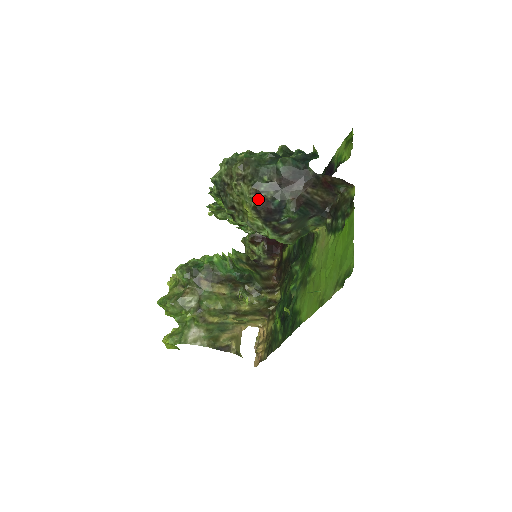
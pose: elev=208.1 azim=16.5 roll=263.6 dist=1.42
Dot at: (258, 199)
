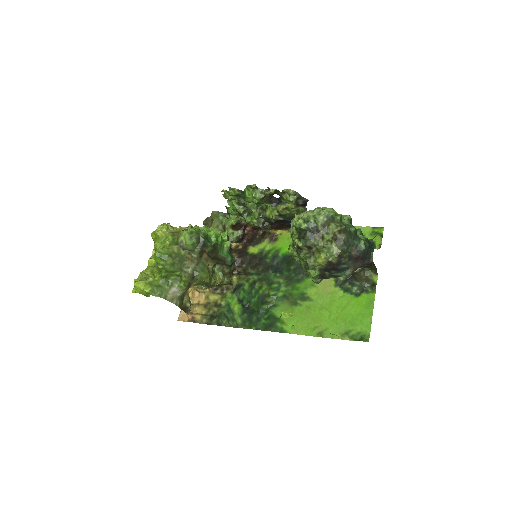
Dot at: (338, 260)
